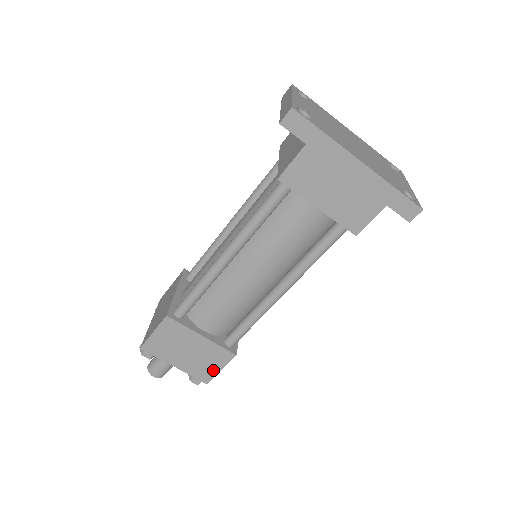
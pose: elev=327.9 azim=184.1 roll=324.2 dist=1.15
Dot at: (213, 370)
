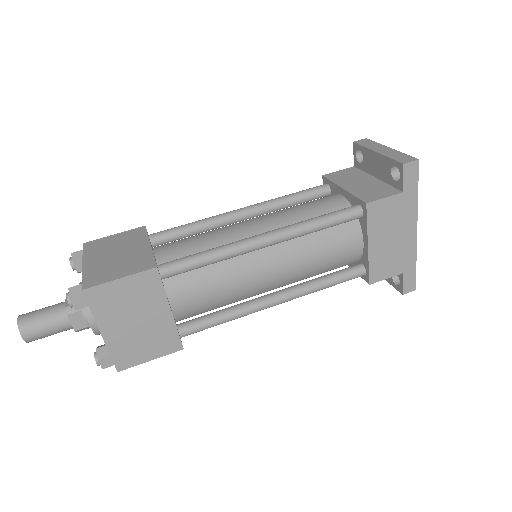
Dot at: (142, 356)
